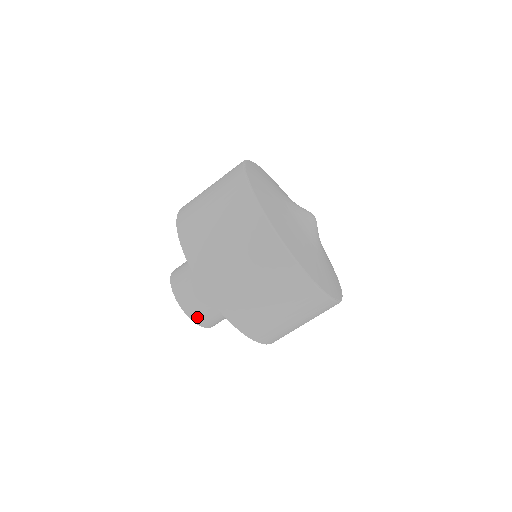
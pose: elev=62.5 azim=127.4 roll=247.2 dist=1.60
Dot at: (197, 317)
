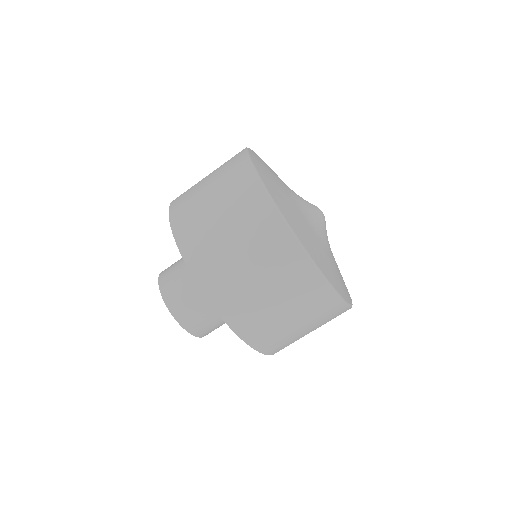
Dot at: occluded
